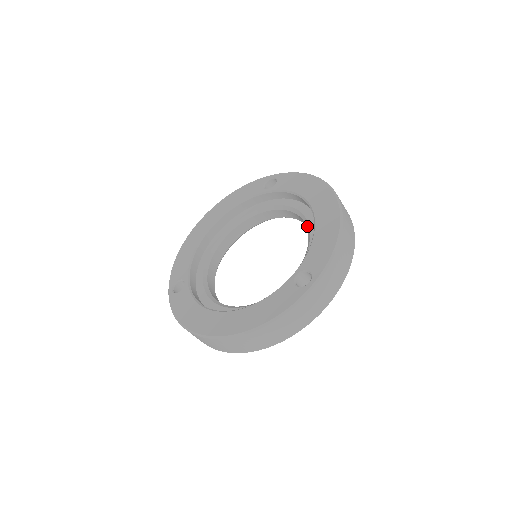
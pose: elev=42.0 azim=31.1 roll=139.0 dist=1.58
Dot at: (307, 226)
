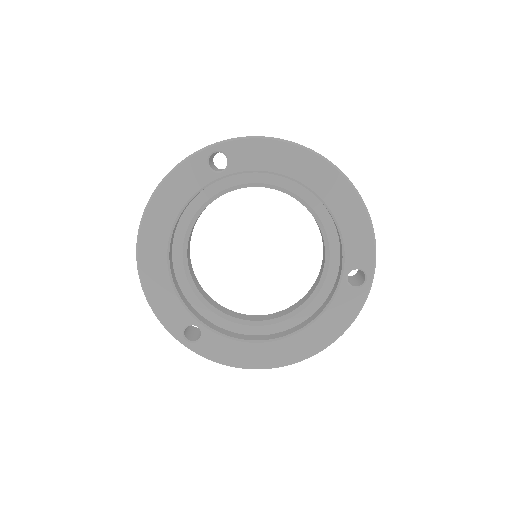
Dot at: (304, 205)
